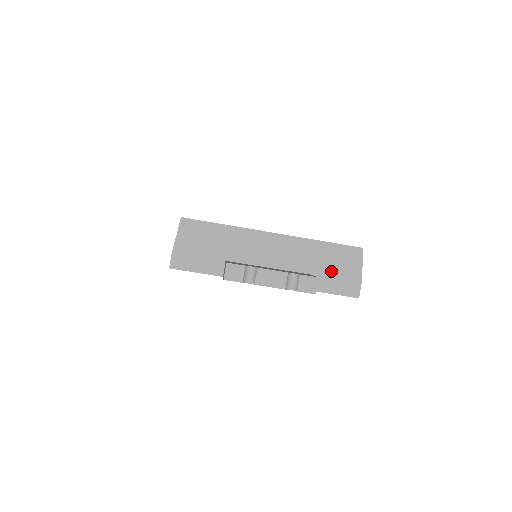
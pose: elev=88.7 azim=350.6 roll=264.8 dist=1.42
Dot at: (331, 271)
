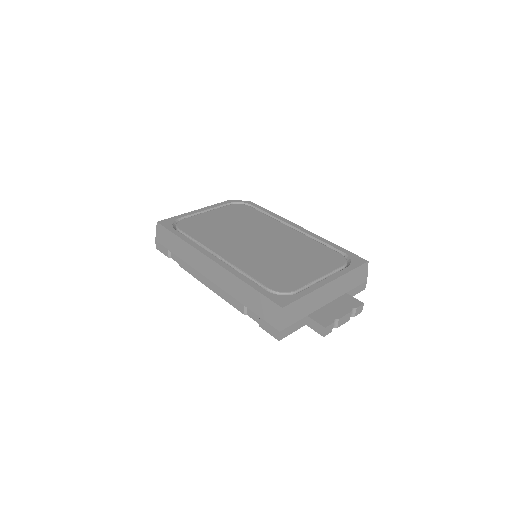
Dot at: (355, 284)
